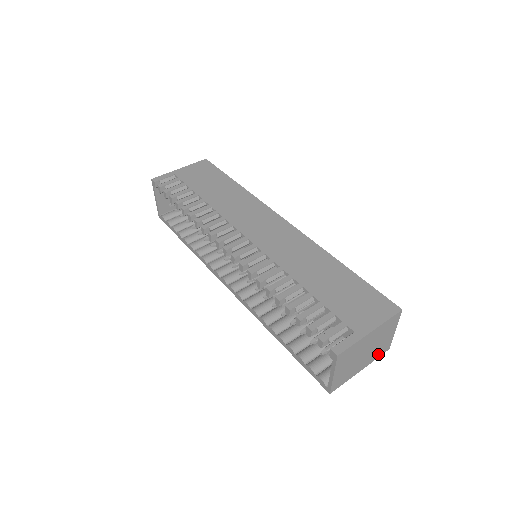
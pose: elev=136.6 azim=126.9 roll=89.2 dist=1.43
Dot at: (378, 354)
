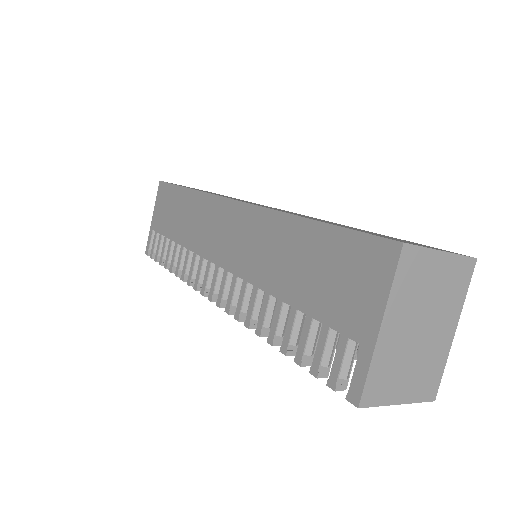
Dot at: (459, 290)
